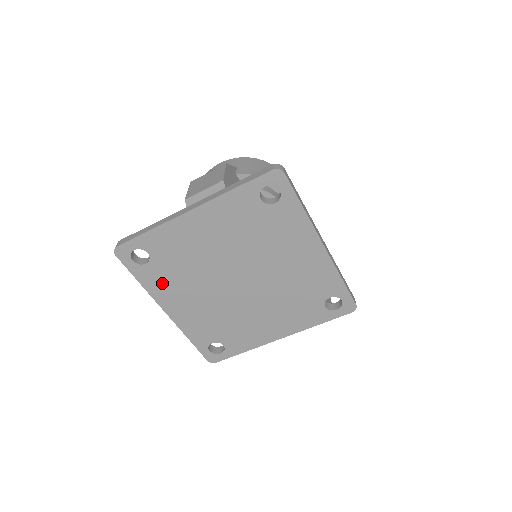
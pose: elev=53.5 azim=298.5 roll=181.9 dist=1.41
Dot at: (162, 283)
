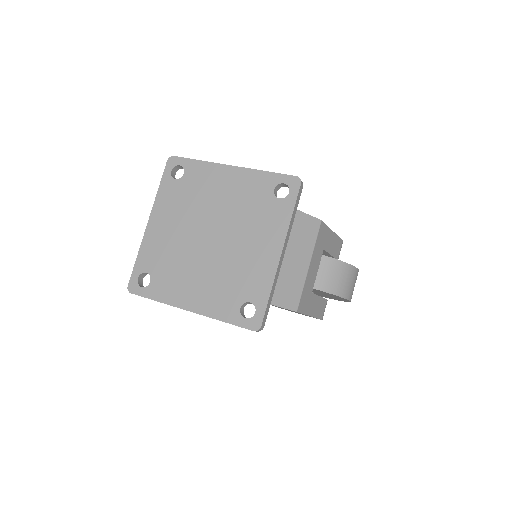
Dot at: (169, 287)
